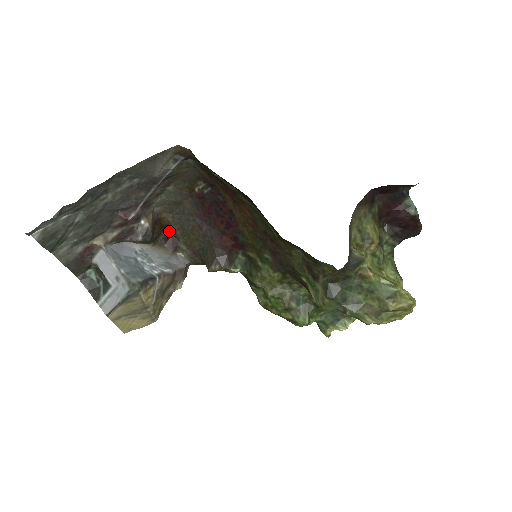
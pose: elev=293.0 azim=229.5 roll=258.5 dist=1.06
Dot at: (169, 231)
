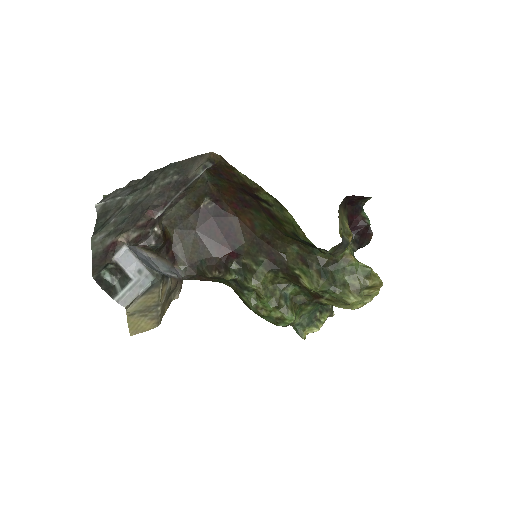
Dot at: (170, 245)
